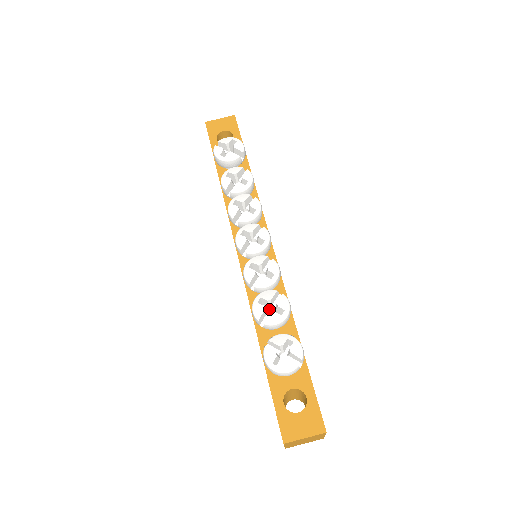
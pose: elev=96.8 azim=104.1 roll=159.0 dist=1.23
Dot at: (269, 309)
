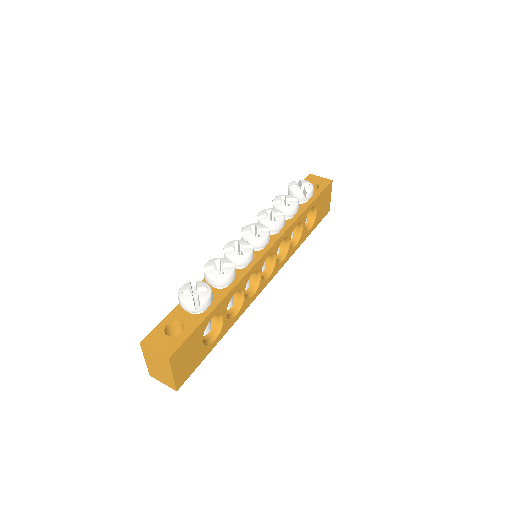
Dot at: occluded
